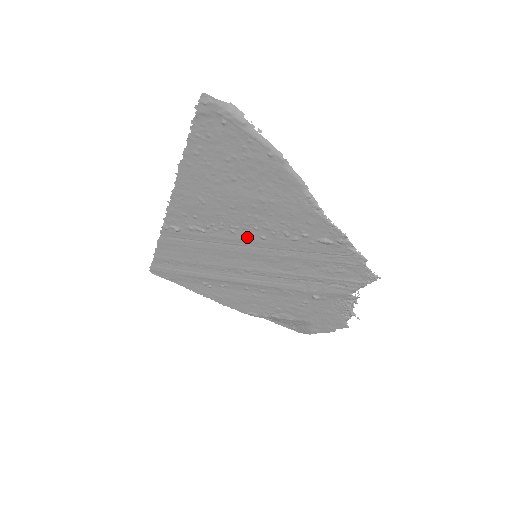
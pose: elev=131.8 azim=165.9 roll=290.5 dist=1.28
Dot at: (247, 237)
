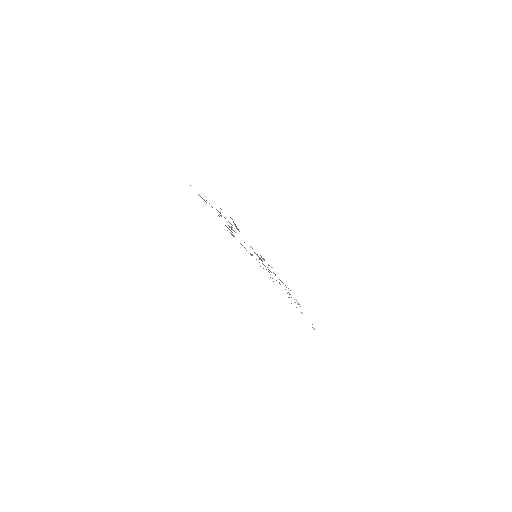
Dot at: occluded
